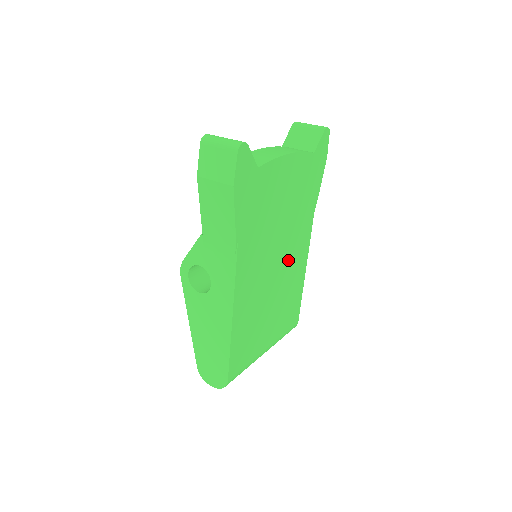
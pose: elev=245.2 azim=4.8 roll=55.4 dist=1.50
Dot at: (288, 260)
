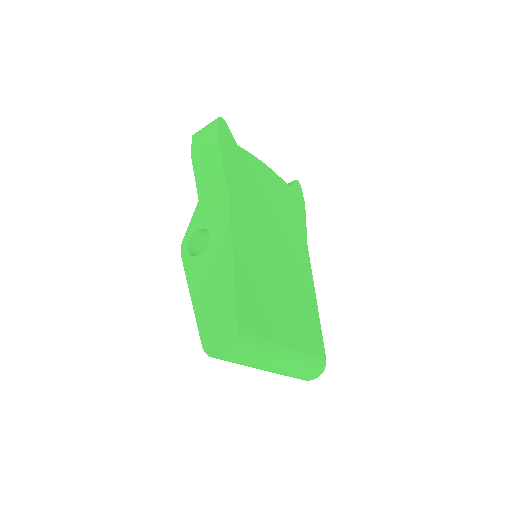
Dot at: (289, 259)
